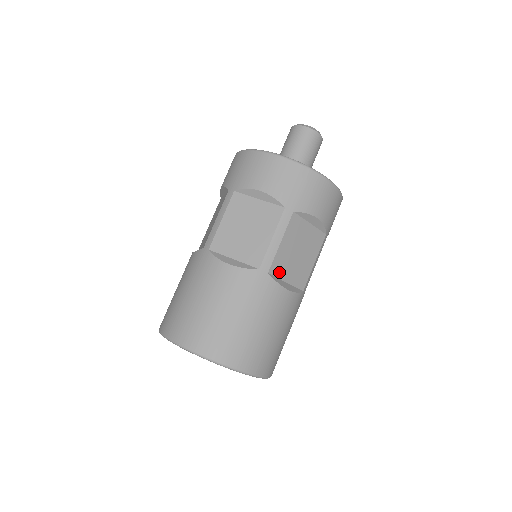
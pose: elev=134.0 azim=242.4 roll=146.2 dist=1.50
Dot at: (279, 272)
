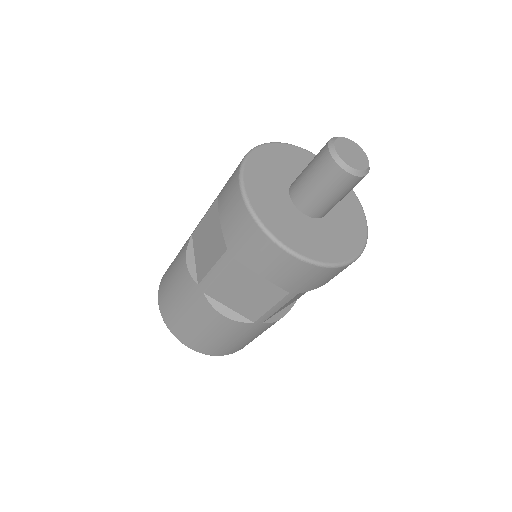
Dot at: (219, 297)
